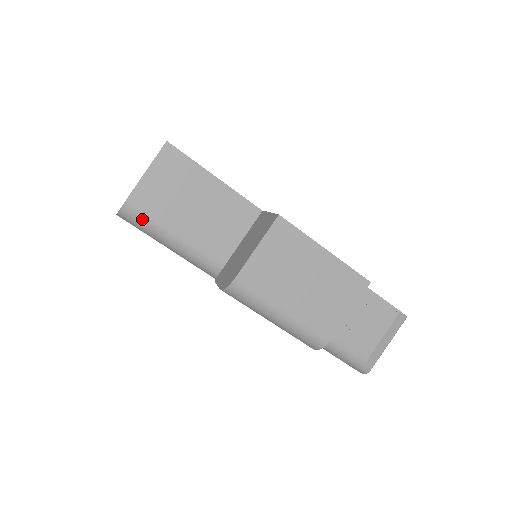
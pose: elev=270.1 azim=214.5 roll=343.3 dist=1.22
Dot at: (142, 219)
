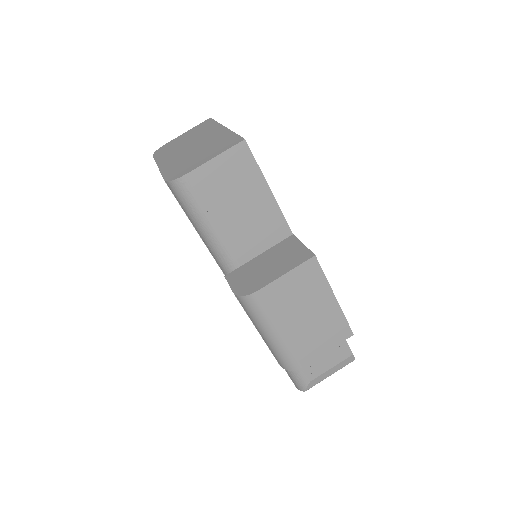
Dot at: (189, 198)
